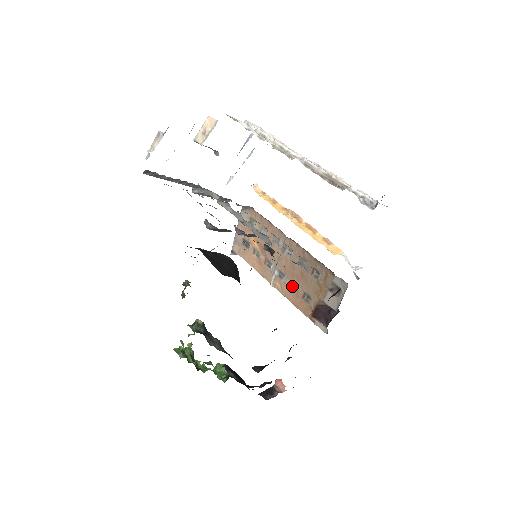
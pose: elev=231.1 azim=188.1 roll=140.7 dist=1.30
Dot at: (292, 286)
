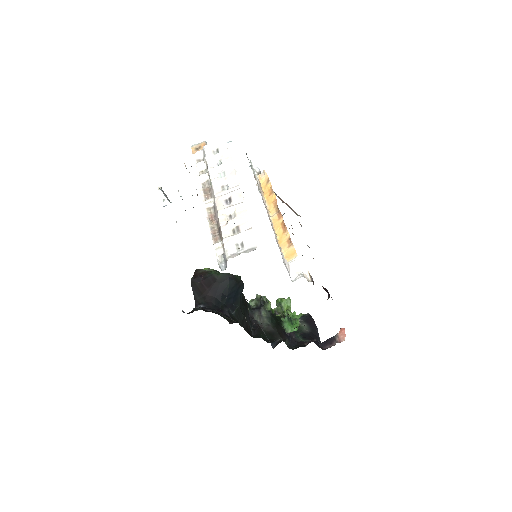
Dot at: occluded
